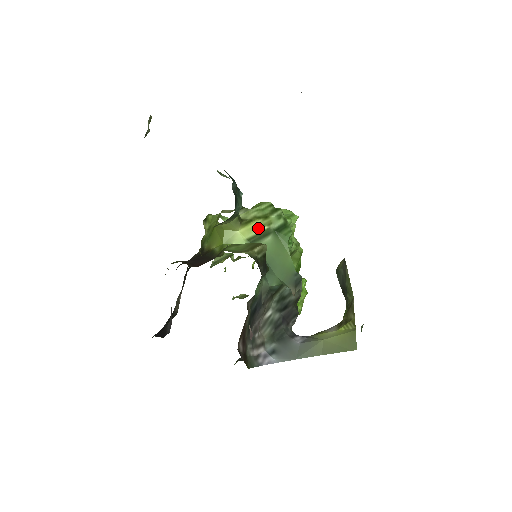
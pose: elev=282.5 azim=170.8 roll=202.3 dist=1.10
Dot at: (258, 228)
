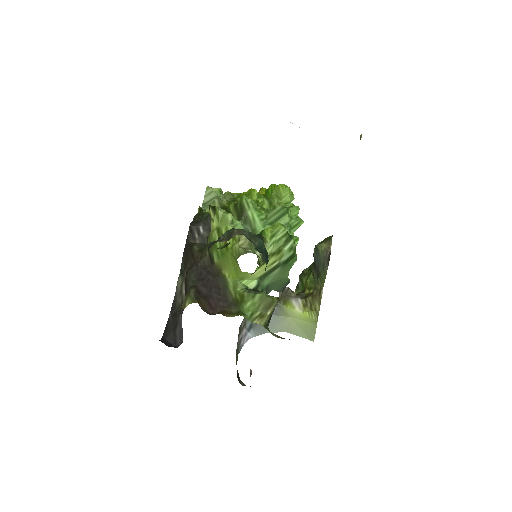
Dot at: (270, 265)
